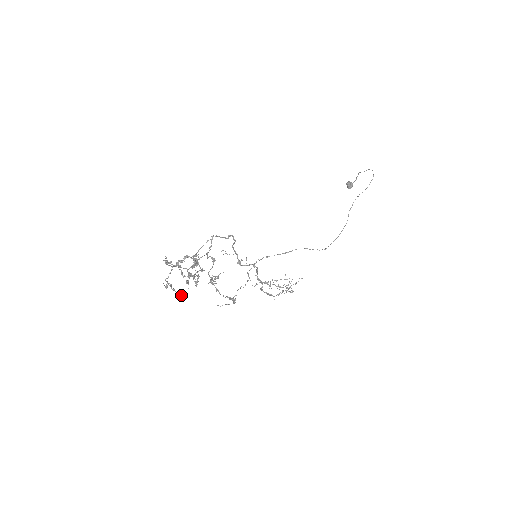
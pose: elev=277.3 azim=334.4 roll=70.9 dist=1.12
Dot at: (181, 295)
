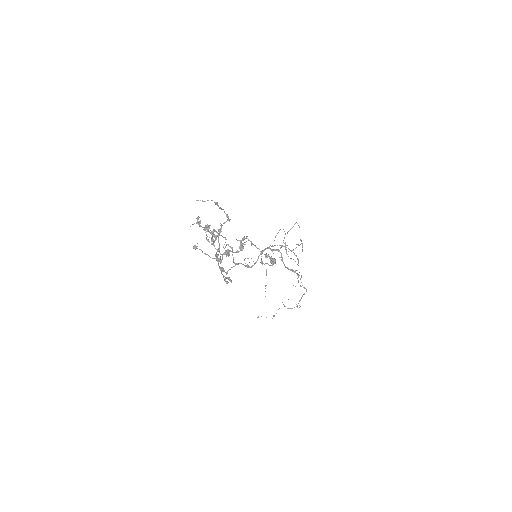
Dot at: (227, 253)
